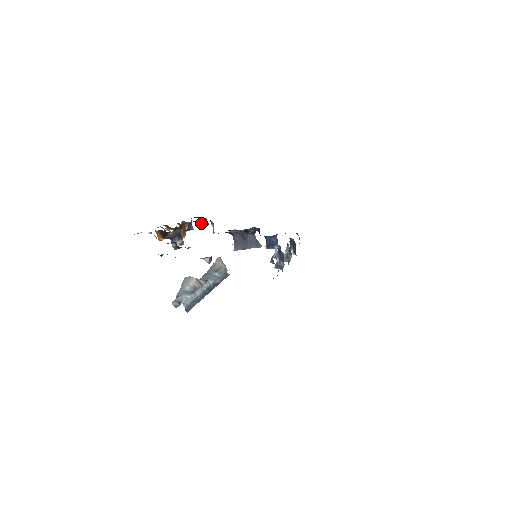
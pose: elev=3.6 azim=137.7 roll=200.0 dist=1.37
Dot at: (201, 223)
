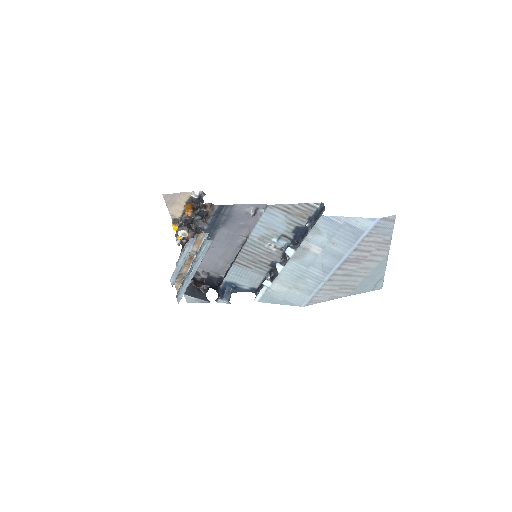
Dot at: occluded
